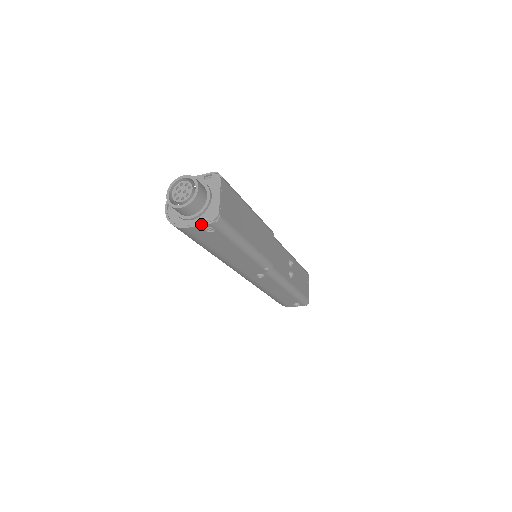
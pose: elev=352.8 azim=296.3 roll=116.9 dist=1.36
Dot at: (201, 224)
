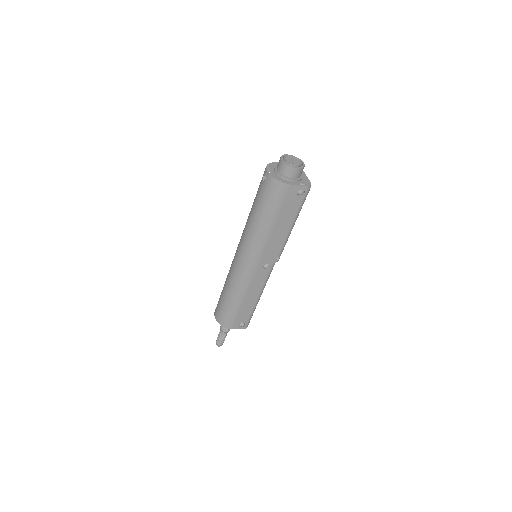
Dot at: (302, 185)
